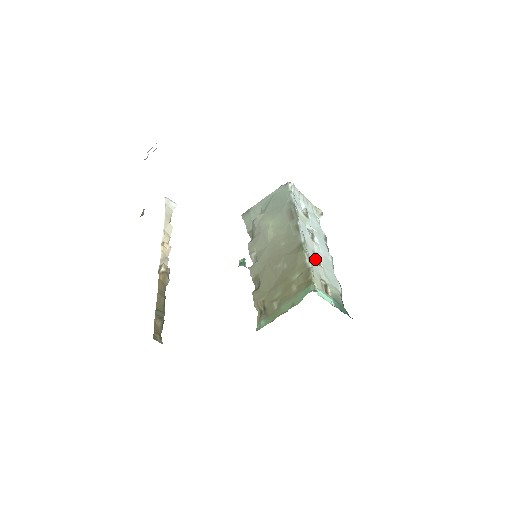
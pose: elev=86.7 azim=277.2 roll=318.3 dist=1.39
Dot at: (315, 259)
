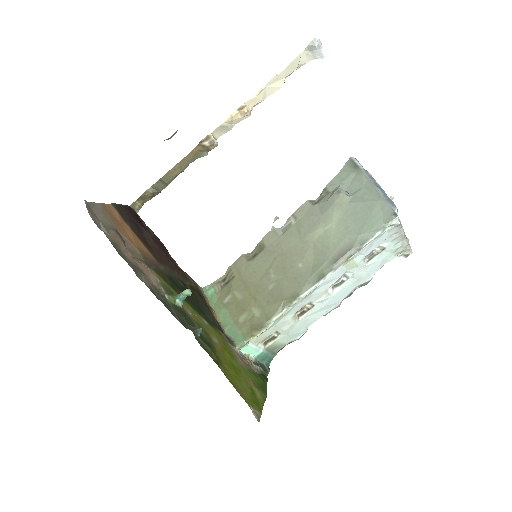
Dot at: (301, 310)
